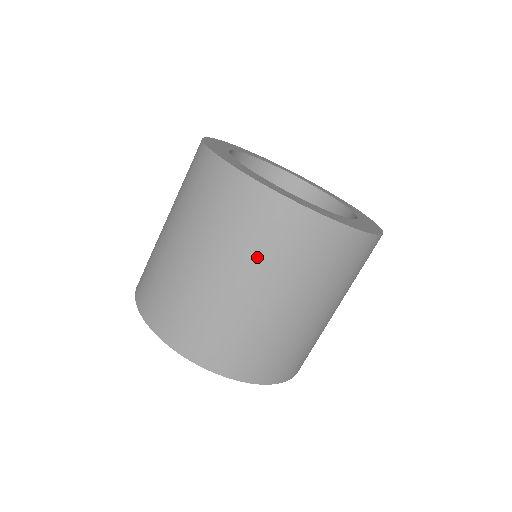
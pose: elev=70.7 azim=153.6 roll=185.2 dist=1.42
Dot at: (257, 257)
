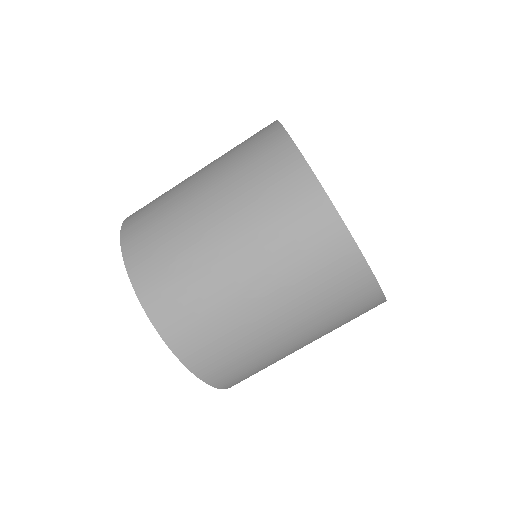
Dot at: (252, 210)
